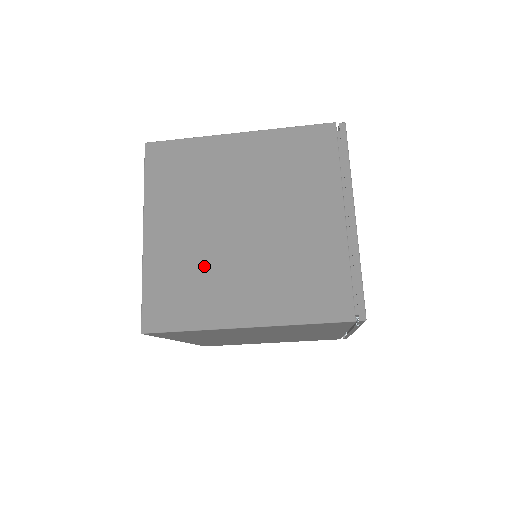
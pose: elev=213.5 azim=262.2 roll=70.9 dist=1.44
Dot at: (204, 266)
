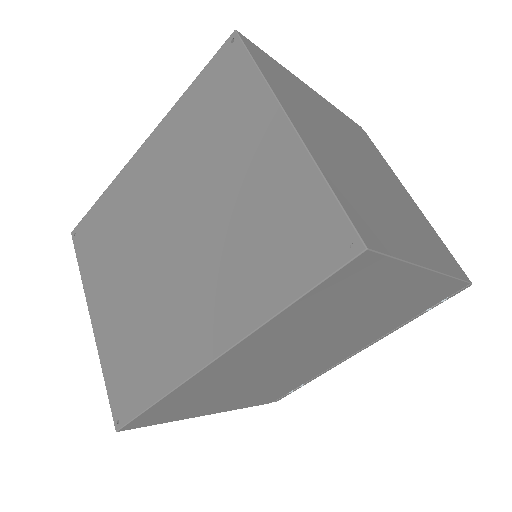
Dot at: (365, 191)
